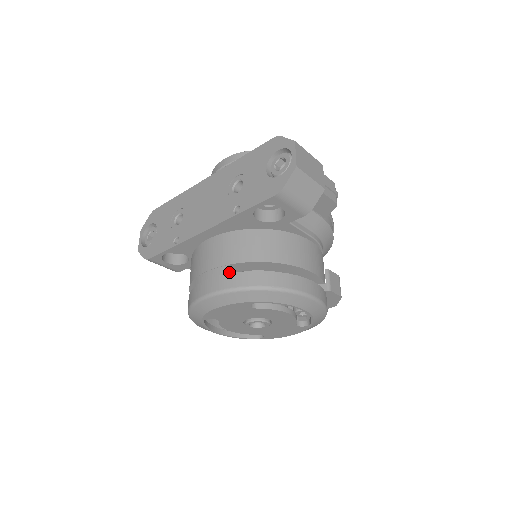
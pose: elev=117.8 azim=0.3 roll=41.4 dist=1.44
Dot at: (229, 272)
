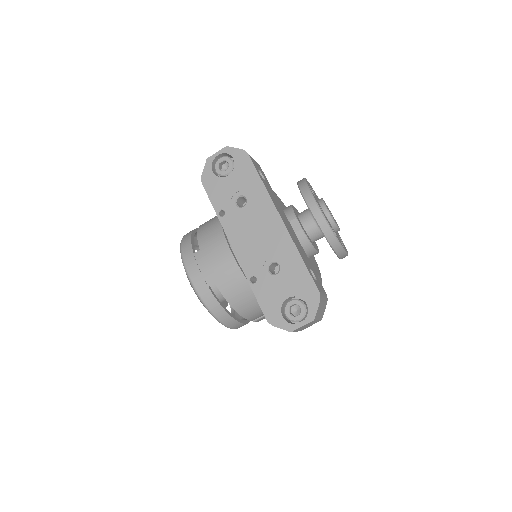
Dot at: occluded
